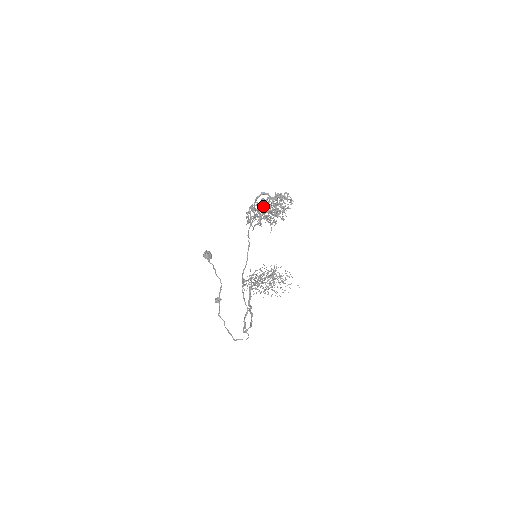
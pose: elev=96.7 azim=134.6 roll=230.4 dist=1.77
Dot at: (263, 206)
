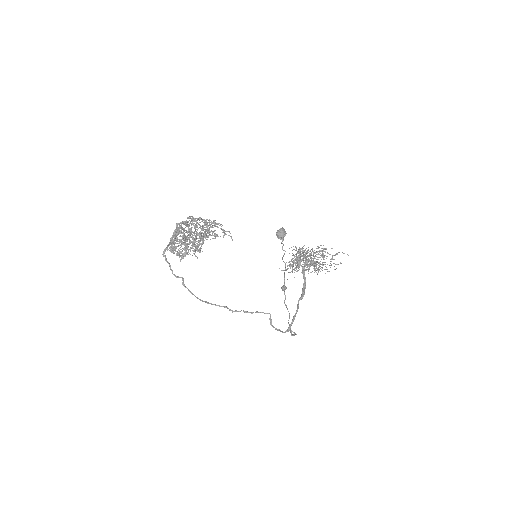
Dot at: (177, 241)
